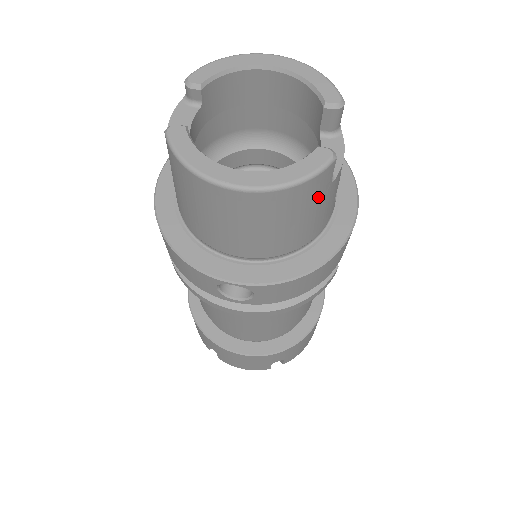
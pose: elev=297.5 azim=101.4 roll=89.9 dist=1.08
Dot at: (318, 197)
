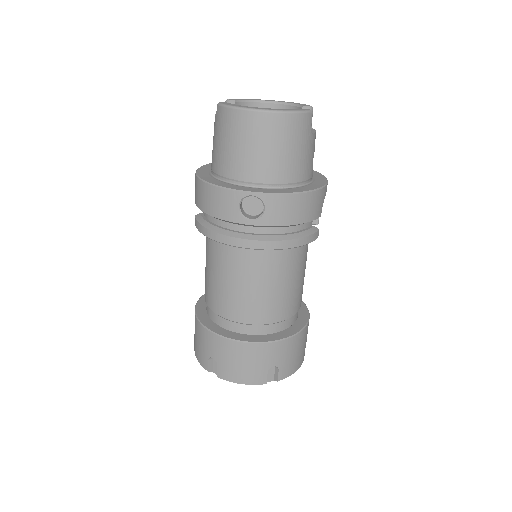
Dot at: (304, 136)
